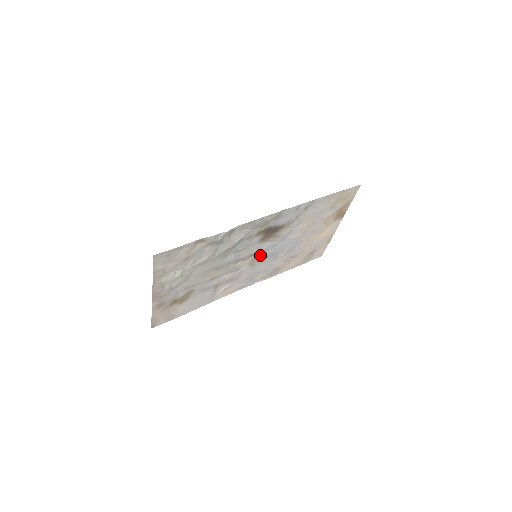
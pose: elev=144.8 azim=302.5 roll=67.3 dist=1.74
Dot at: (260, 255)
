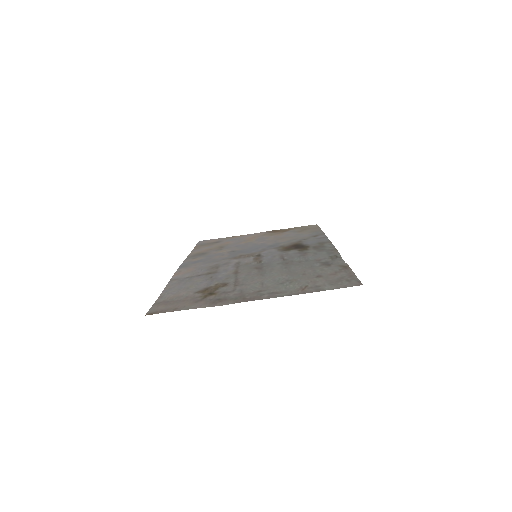
Dot at: (251, 253)
